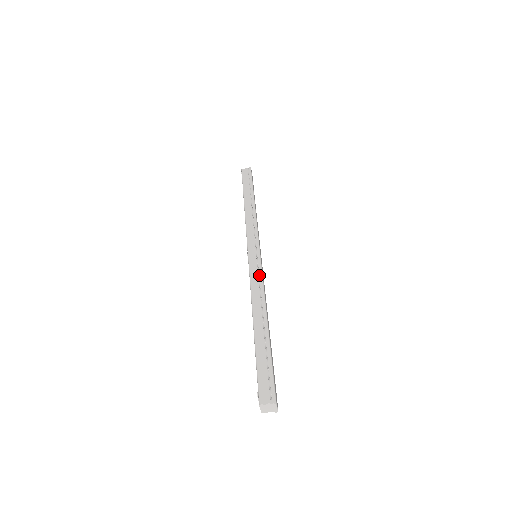
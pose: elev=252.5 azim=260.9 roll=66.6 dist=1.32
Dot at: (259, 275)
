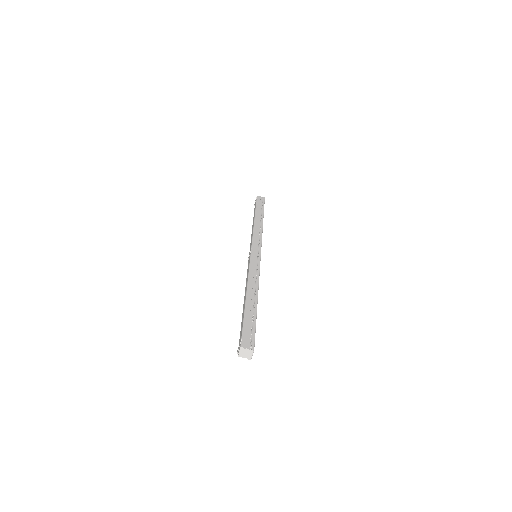
Dot at: (257, 268)
